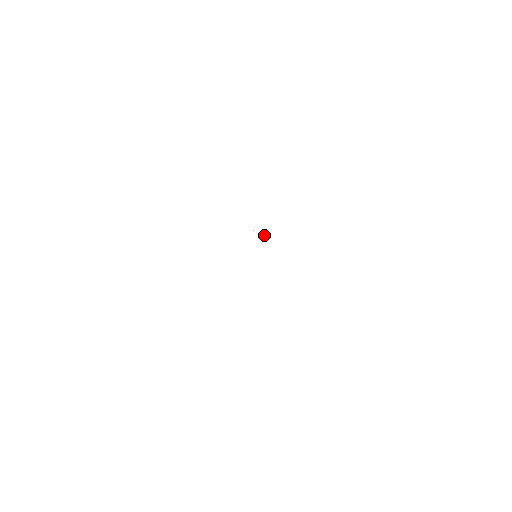
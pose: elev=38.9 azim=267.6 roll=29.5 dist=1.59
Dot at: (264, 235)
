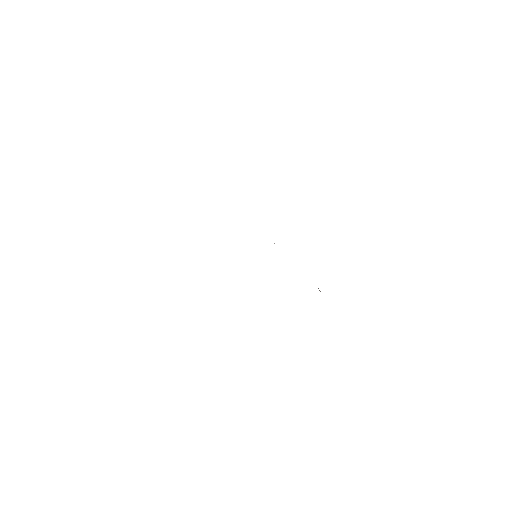
Dot at: occluded
